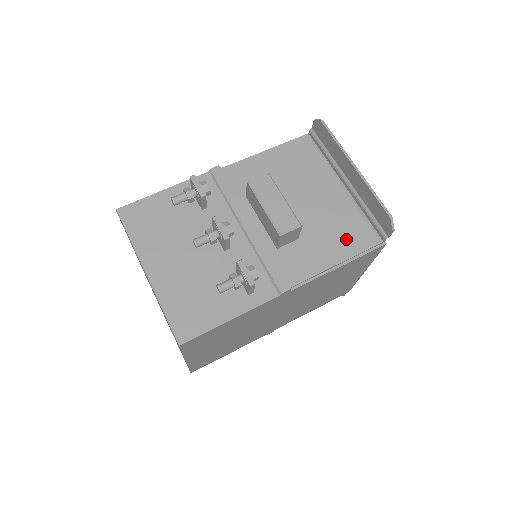
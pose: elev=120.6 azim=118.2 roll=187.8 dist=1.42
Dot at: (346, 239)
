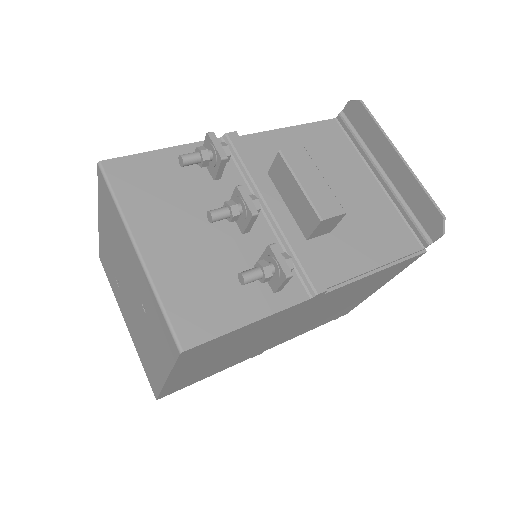
Dot at: (384, 240)
